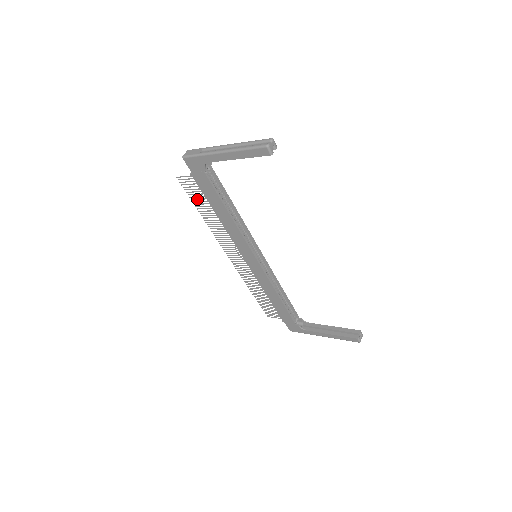
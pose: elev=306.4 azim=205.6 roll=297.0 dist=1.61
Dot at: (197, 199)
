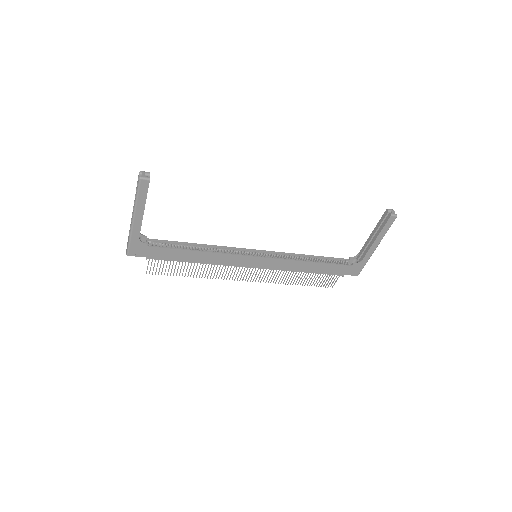
Dot at: (174, 270)
